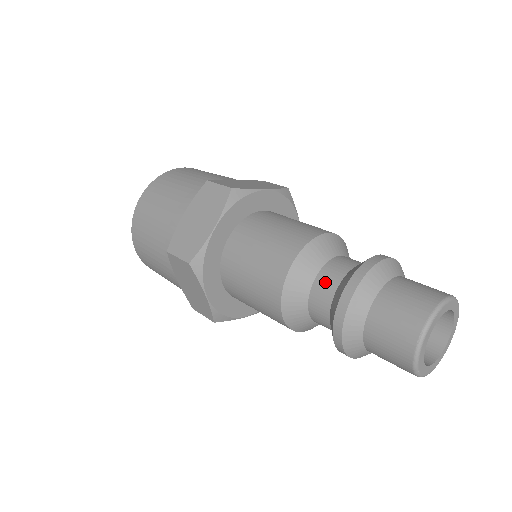
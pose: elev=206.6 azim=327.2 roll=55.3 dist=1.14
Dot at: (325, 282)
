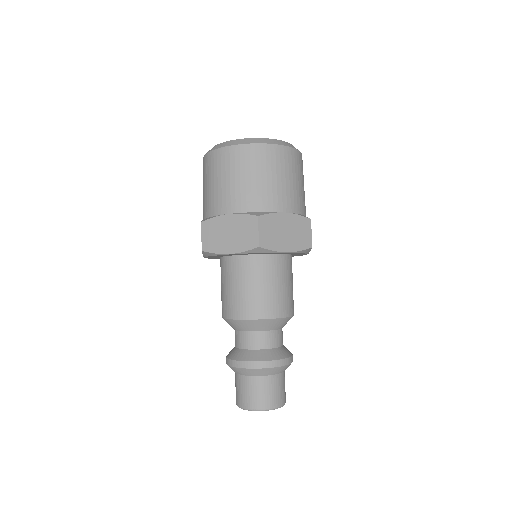
Dot at: occluded
